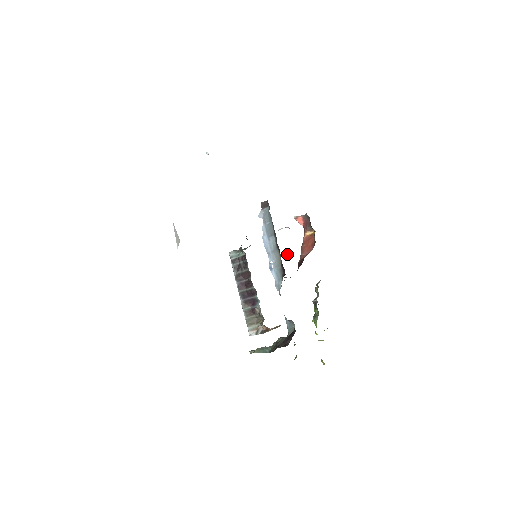
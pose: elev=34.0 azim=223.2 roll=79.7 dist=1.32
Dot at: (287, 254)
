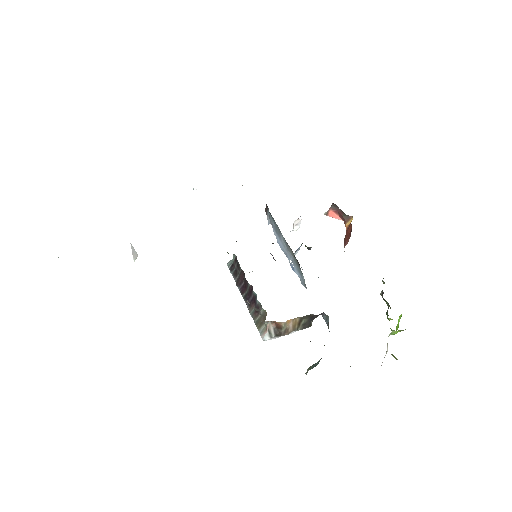
Dot at: (306, 246)
